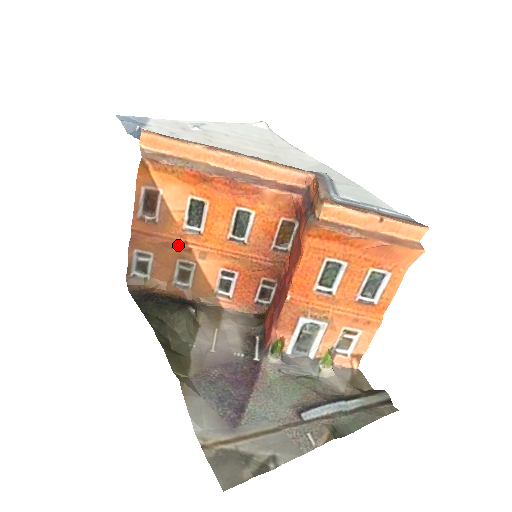
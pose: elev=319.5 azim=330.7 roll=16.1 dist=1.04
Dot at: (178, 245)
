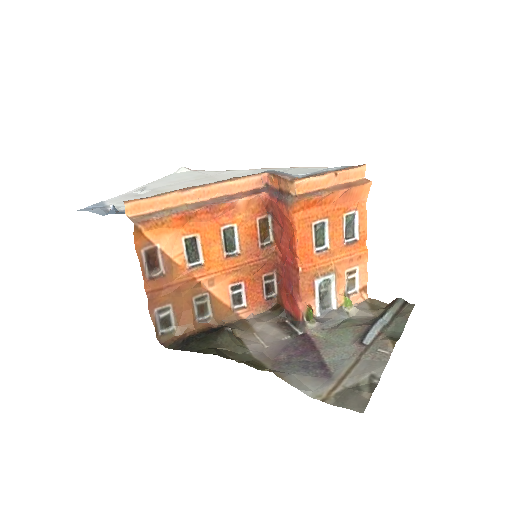
Dot at: (189, 285)
